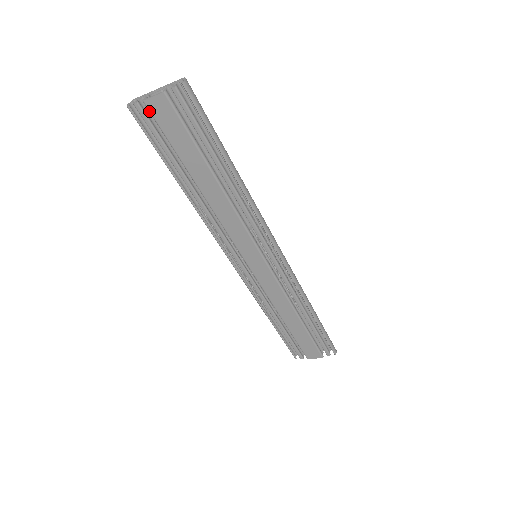
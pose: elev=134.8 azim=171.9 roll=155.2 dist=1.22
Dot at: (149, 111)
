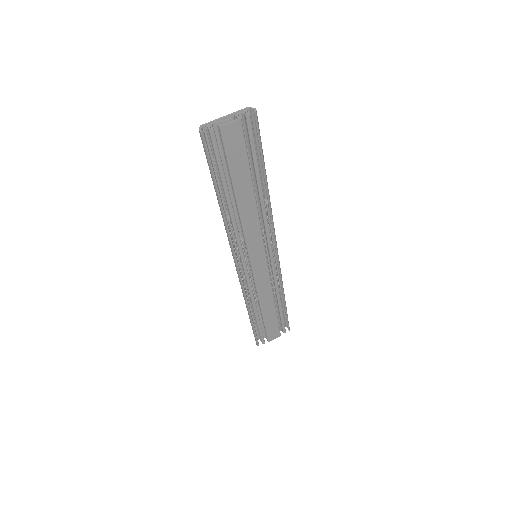
Dot at: (222, 135)
